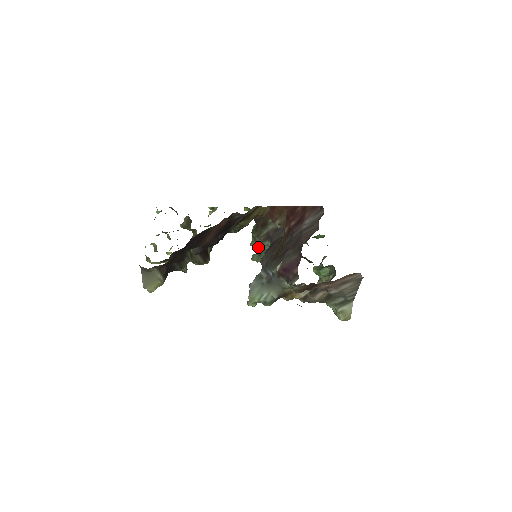
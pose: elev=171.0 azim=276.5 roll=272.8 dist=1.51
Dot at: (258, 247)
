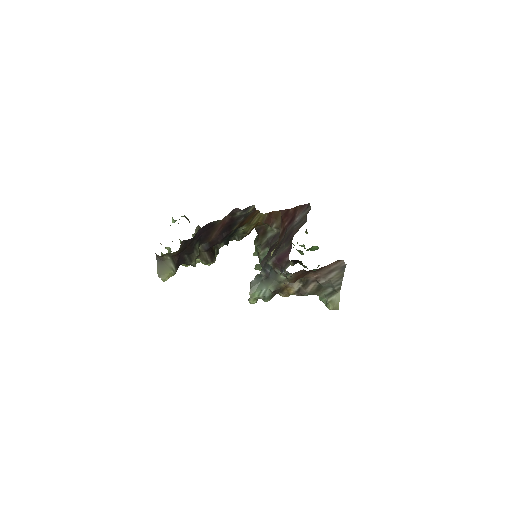
Dot at: (259, 255)
